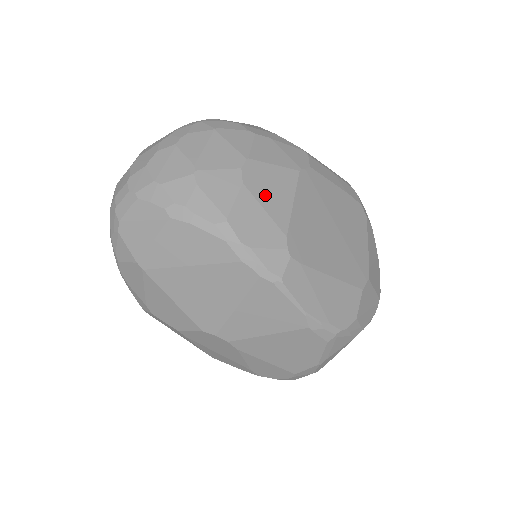
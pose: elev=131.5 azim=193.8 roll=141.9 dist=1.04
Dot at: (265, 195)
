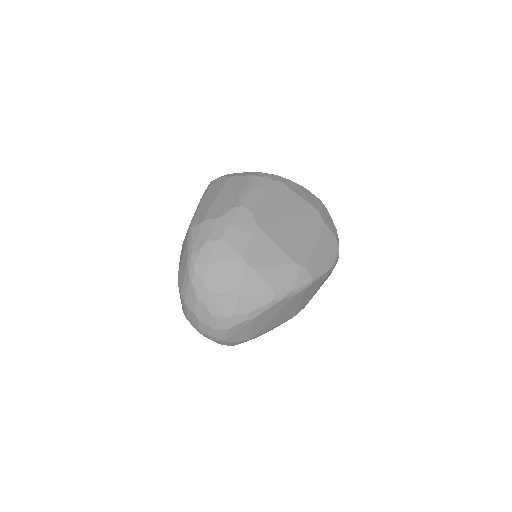
Dot at: (267, 261)
